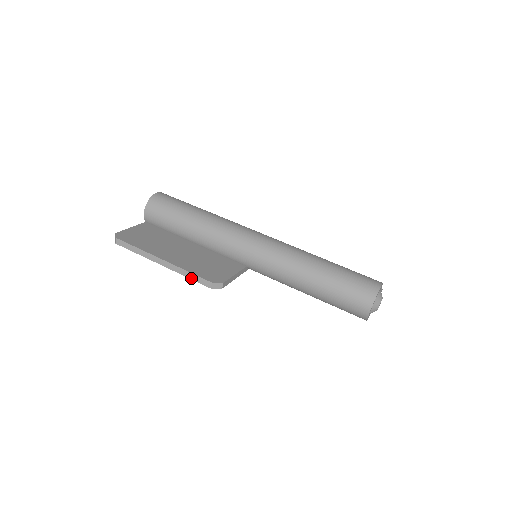
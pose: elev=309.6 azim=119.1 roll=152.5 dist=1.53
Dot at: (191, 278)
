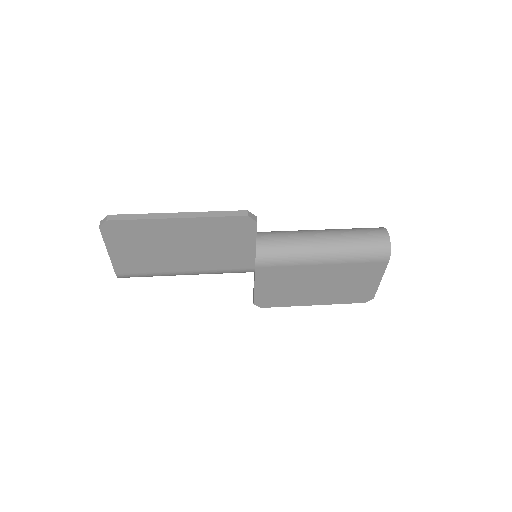
Dot at: (221, 215)
